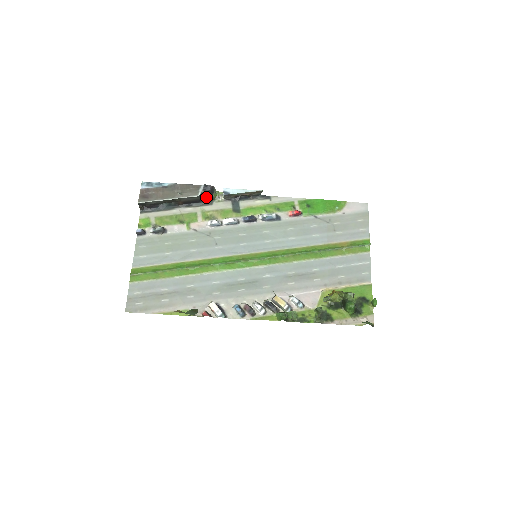
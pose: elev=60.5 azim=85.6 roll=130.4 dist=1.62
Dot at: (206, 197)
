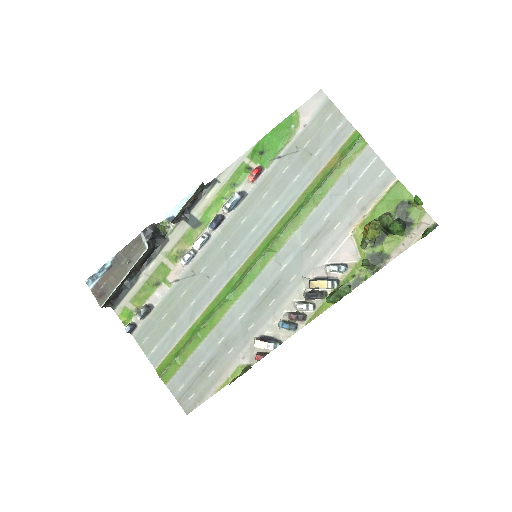
Dot at: (156, 238)
